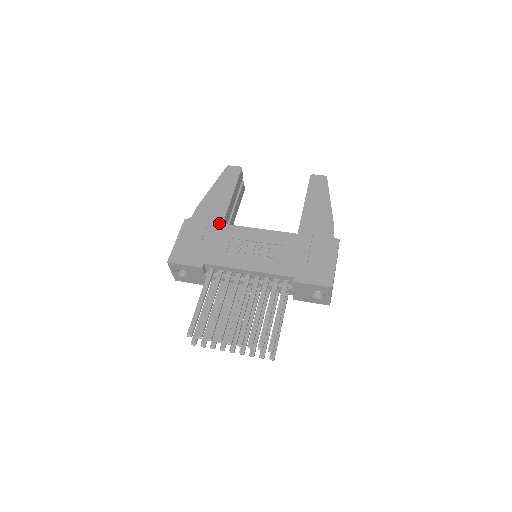
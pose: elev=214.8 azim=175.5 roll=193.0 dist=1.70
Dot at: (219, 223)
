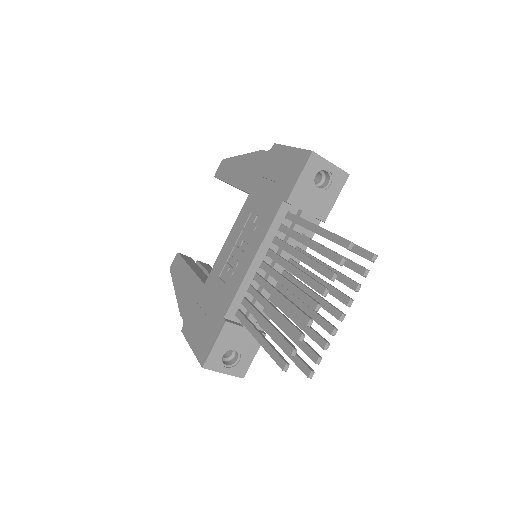
Dot at: (202, 289)
